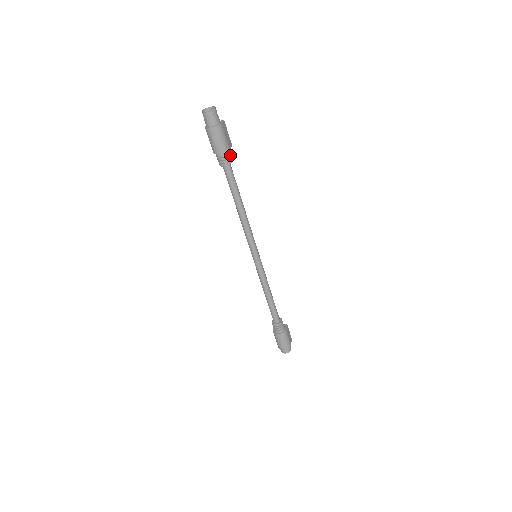
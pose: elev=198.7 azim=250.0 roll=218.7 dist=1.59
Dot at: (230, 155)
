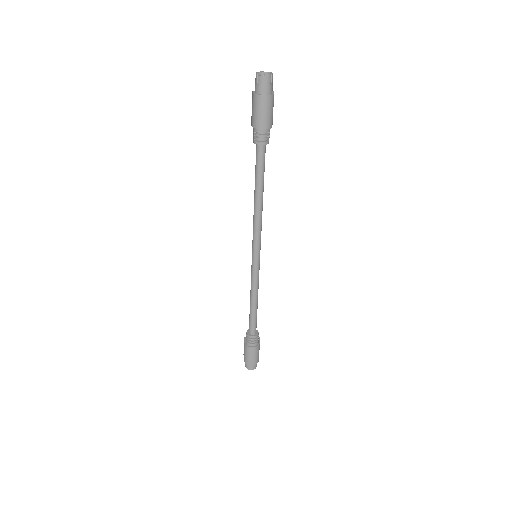
Dot at: (269, 134)
